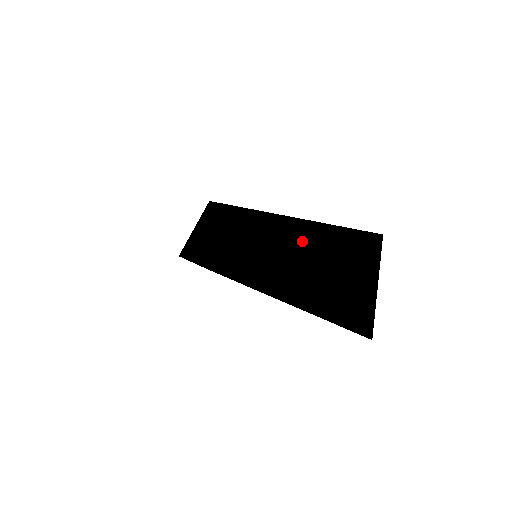
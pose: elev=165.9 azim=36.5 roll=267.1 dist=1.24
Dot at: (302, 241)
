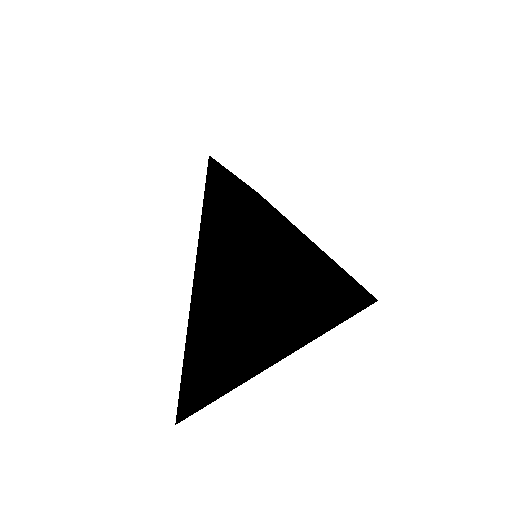
Dot at: (246, 333)
